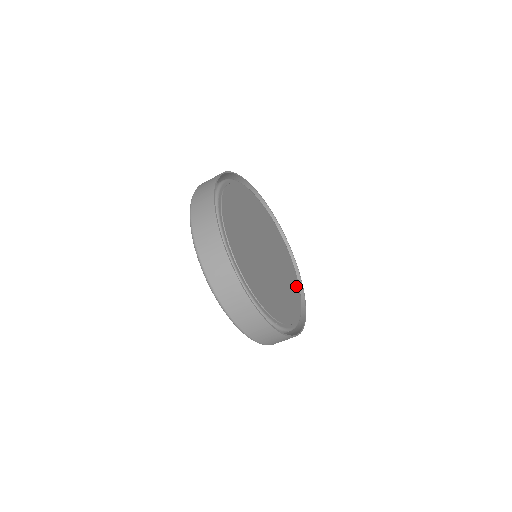
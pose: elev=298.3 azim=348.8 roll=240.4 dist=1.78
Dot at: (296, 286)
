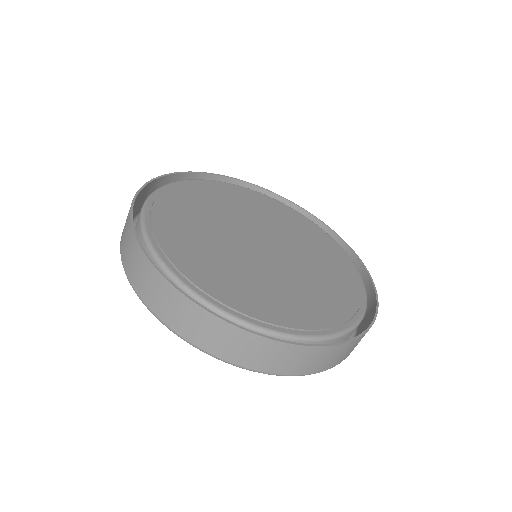
Dot at: (351, 295)
